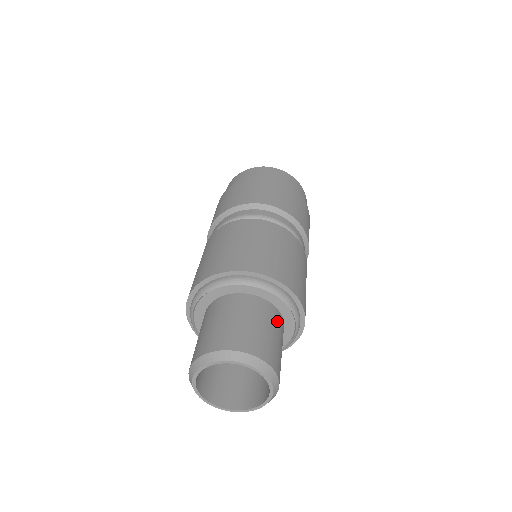
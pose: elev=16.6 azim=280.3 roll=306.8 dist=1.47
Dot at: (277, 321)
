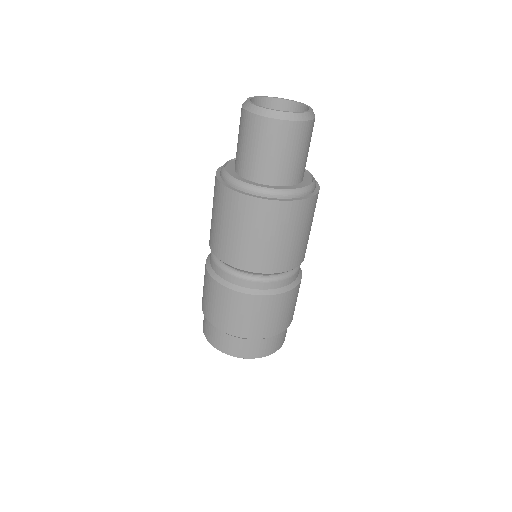
Dot at: occluded
